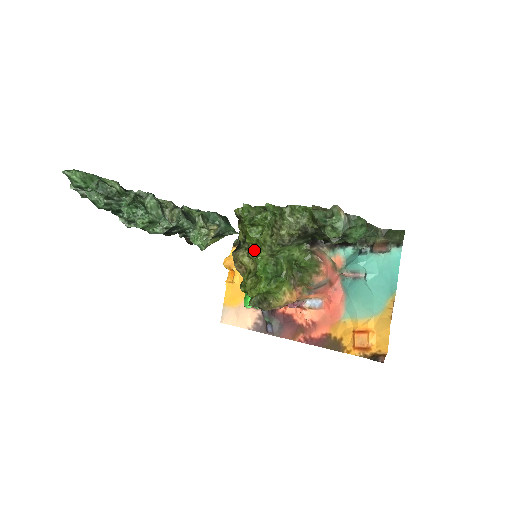
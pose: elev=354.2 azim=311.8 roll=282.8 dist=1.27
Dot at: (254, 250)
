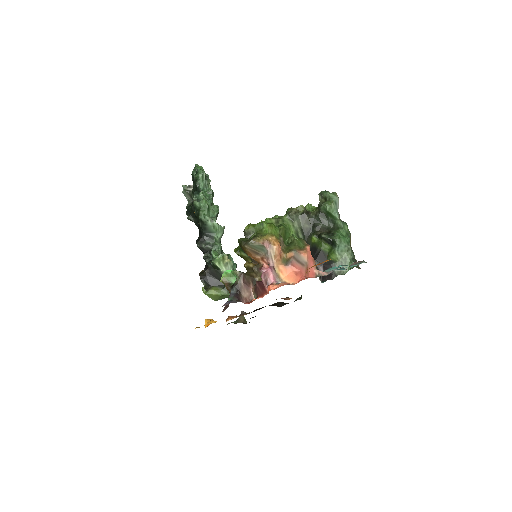
Dot at: occluded
